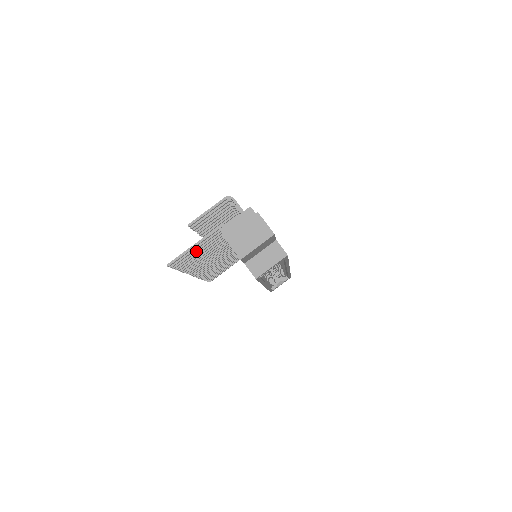
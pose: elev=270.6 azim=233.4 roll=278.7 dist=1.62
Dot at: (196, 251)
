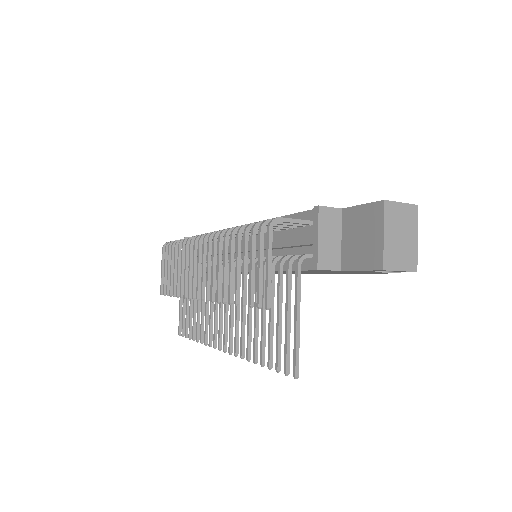
Dot at: (281, 323)
